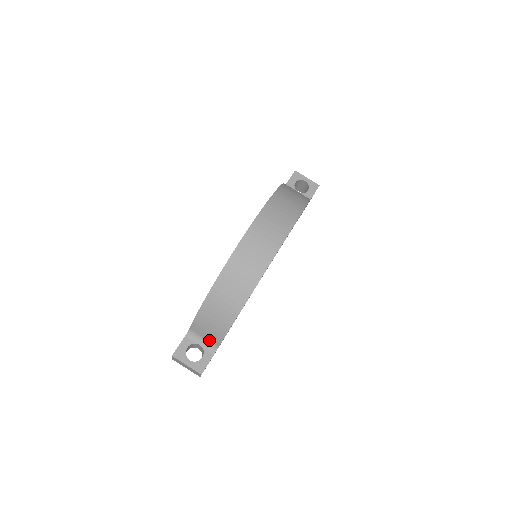
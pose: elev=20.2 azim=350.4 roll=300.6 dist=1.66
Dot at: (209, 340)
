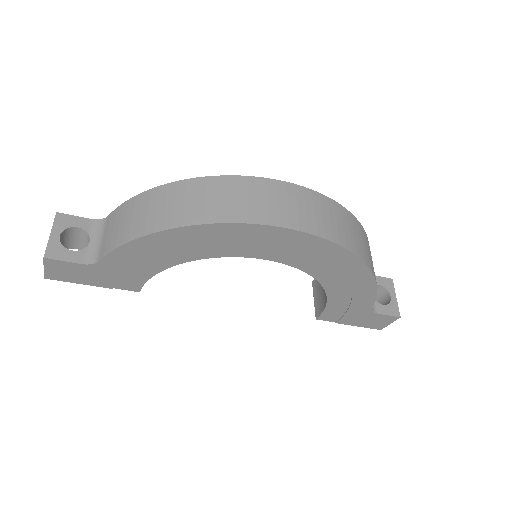
Dot at: (102, 245)
